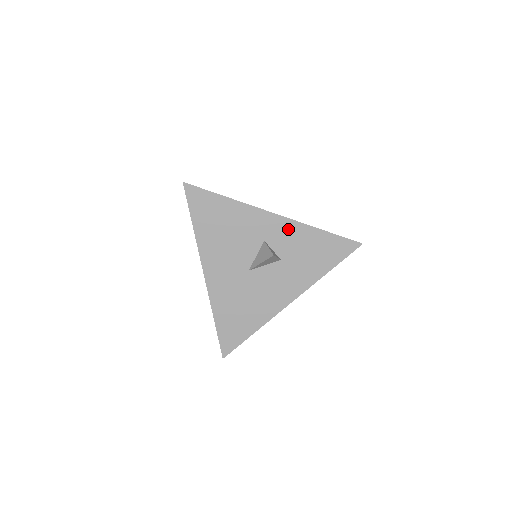
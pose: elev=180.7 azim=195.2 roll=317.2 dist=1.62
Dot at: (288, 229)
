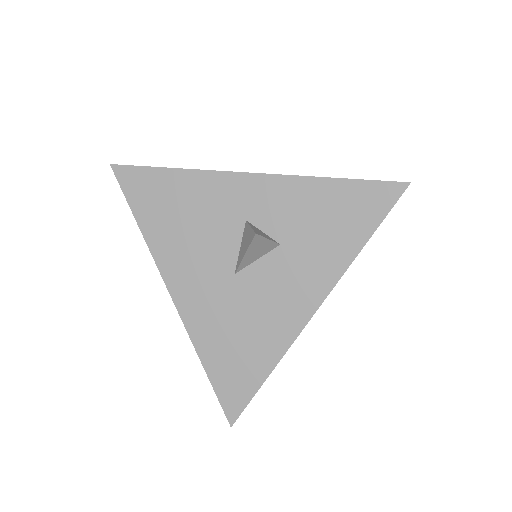
Dot at: (278, 192)
